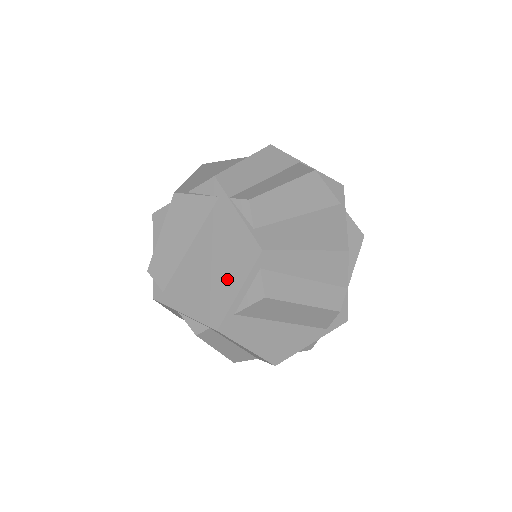
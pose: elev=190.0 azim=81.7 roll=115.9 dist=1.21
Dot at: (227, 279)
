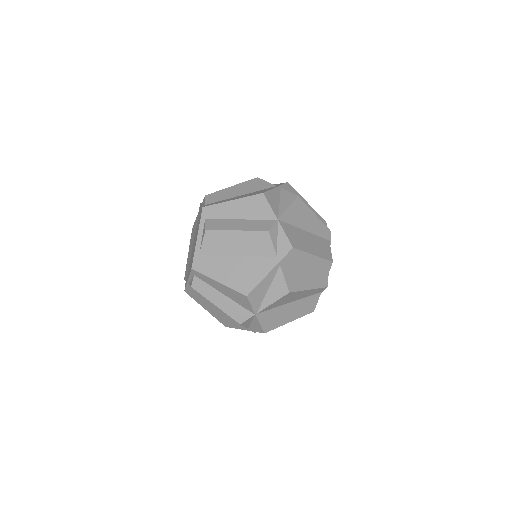
Dot at: (196, 238)
